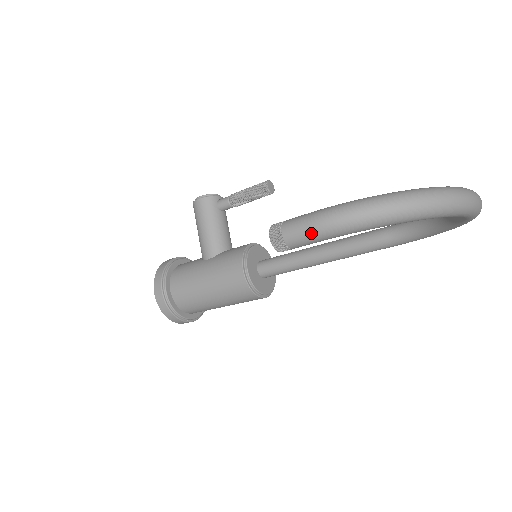
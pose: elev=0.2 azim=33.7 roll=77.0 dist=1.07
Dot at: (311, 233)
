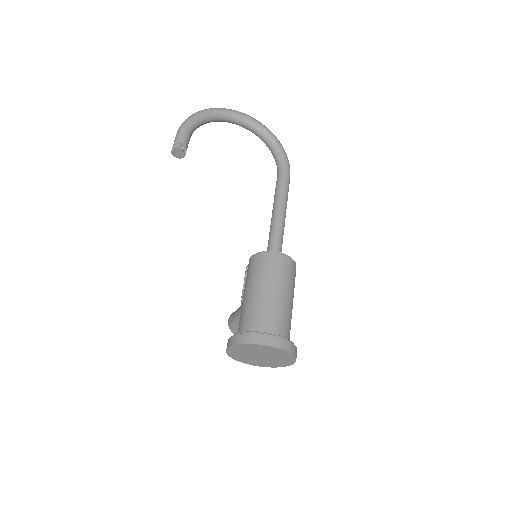
Dot at: (178, 133)
